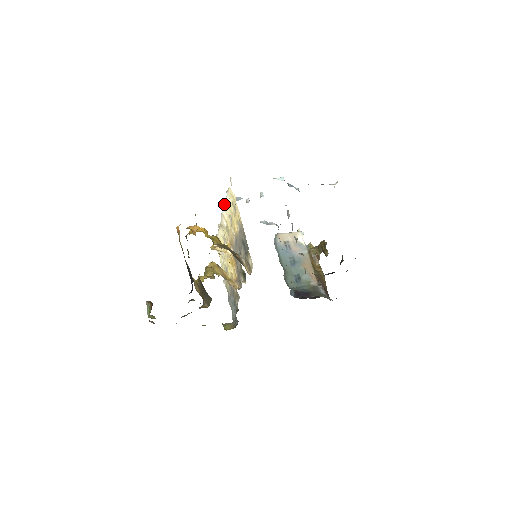
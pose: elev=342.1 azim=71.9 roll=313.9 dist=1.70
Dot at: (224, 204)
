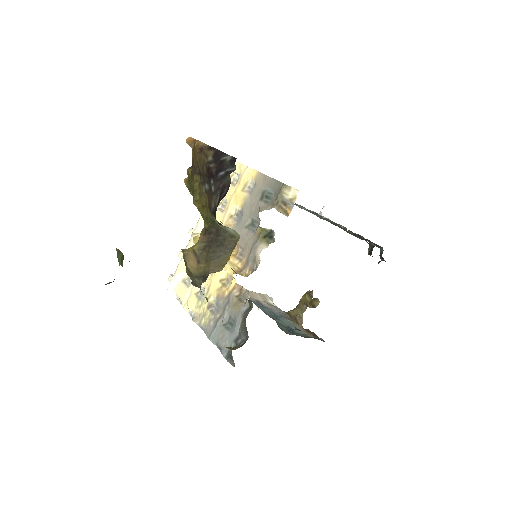
Dot at: occluded
